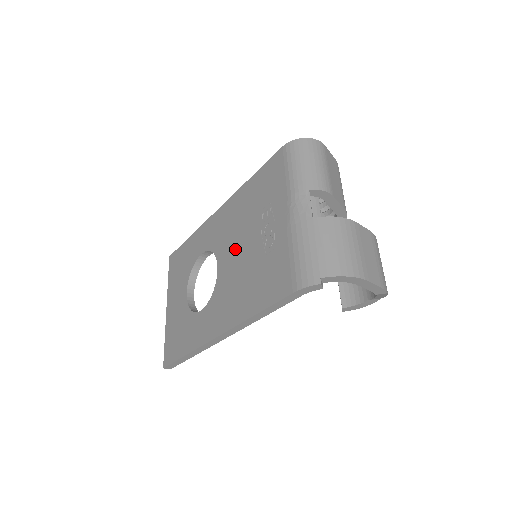
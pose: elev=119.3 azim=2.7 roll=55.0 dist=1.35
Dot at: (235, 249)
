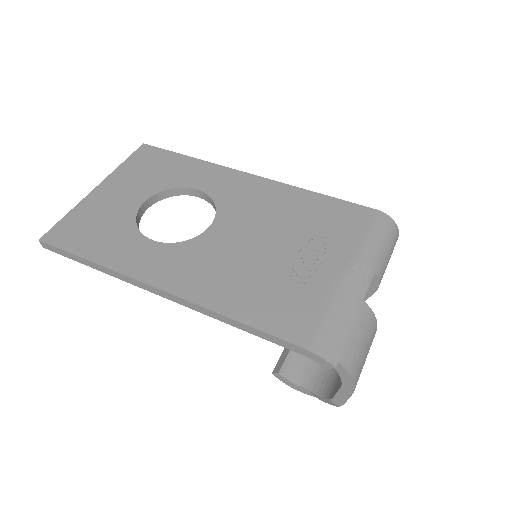
Dot at: (251, 233)
